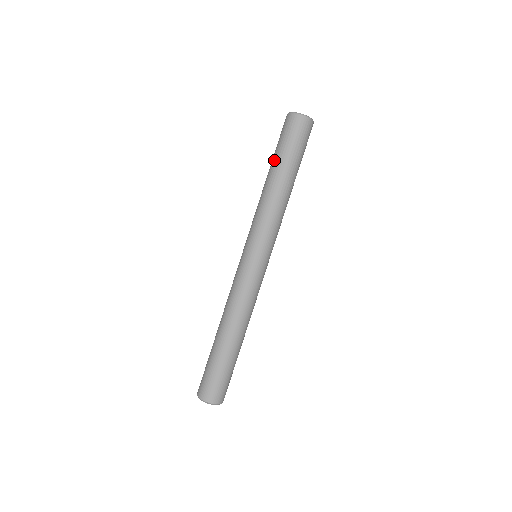
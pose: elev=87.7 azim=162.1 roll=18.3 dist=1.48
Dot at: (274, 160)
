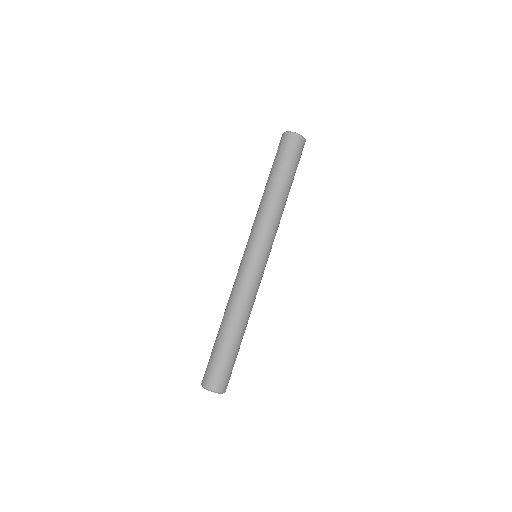
Dot at: (282, 173)
